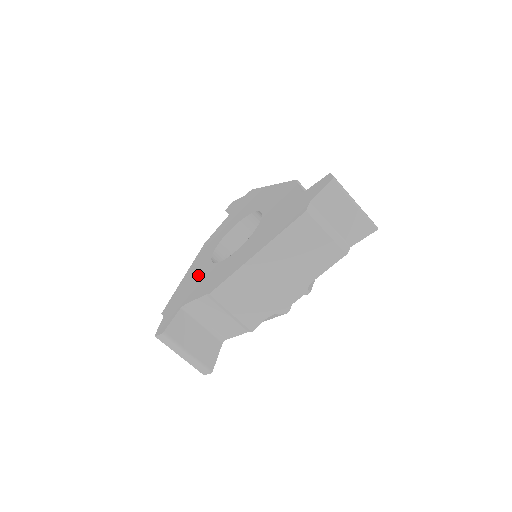
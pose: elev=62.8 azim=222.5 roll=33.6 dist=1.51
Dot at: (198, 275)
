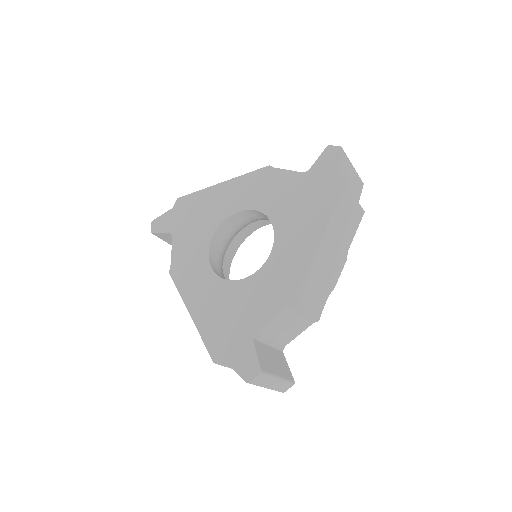
Dot at: (227, 301)
